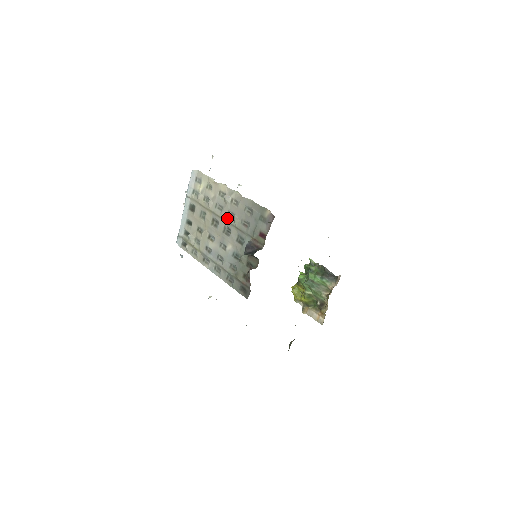
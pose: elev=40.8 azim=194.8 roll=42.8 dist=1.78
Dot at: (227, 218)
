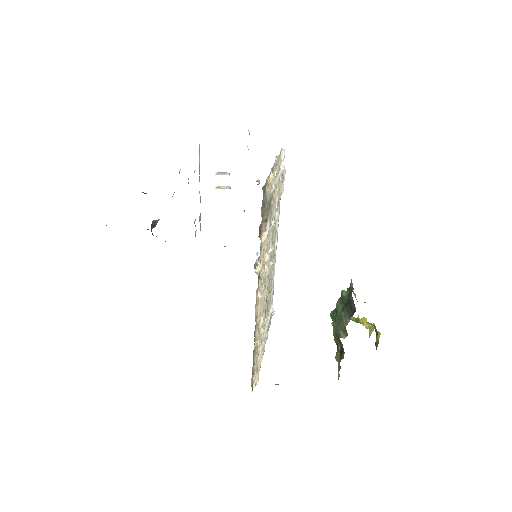
Dot at: occluded
